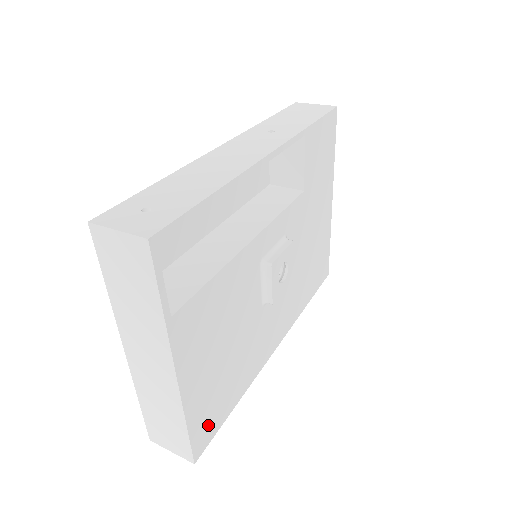
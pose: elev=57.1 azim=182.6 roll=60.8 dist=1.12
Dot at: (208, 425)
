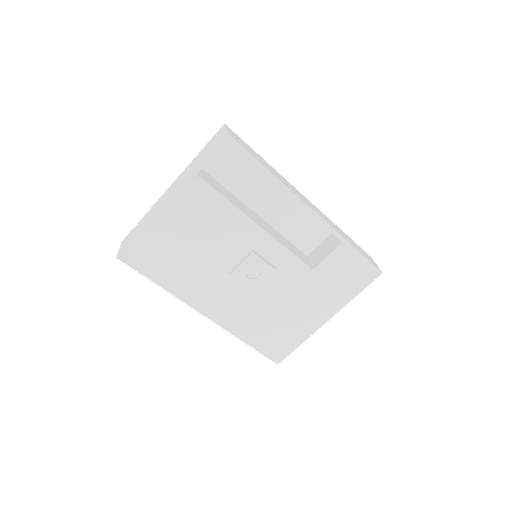
Dot at: (142, 257)
